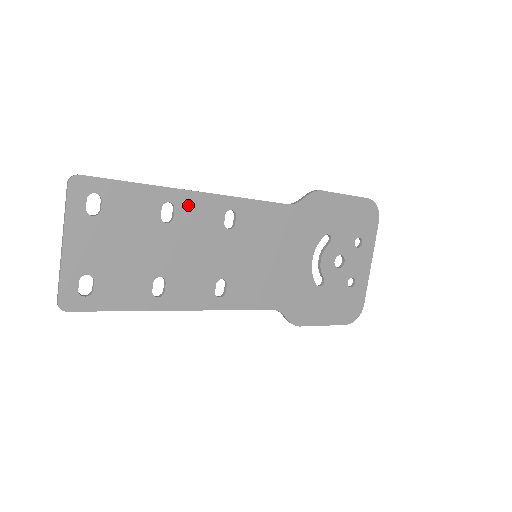
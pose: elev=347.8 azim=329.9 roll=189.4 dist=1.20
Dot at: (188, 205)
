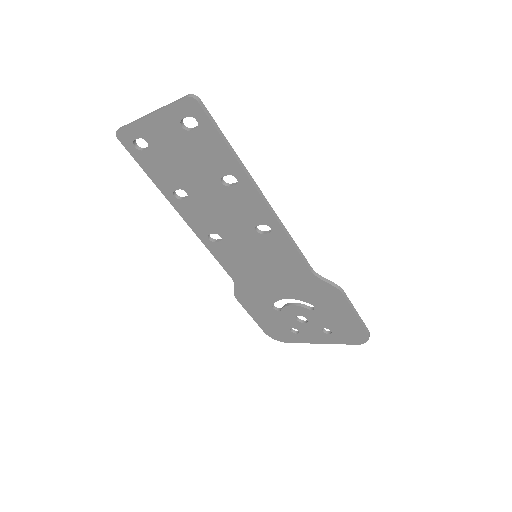
Dot at: (247, 194)
